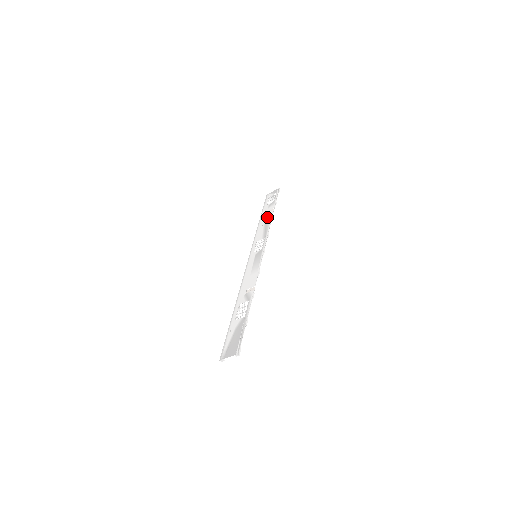
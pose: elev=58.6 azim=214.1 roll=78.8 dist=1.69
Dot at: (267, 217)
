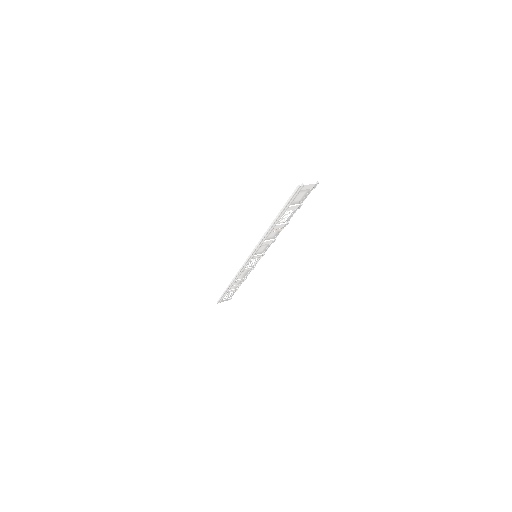
Dot at: (239, 281)
